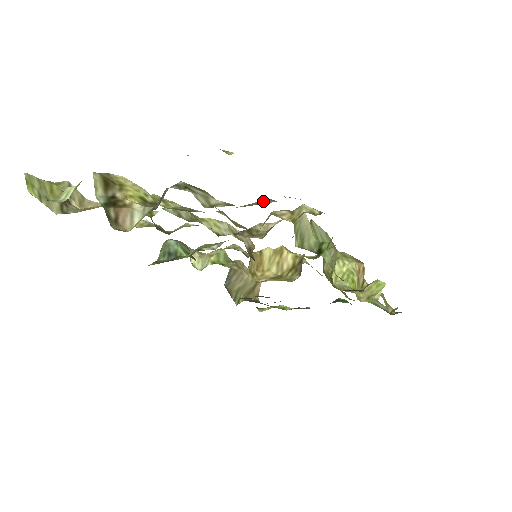
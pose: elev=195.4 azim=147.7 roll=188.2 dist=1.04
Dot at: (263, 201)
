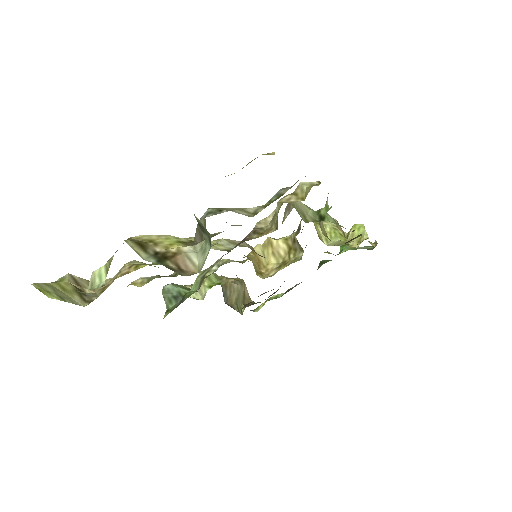
Dot at: (279, 192)
